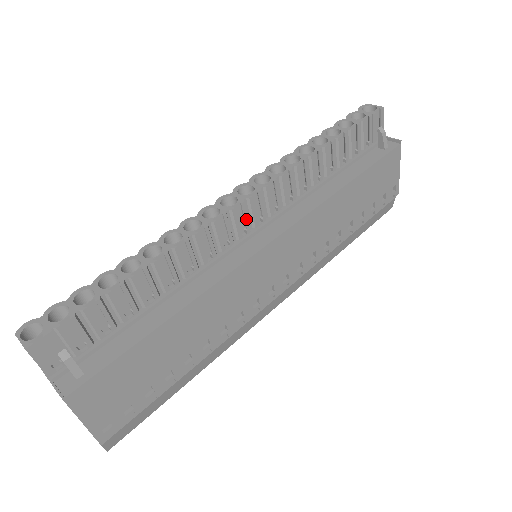
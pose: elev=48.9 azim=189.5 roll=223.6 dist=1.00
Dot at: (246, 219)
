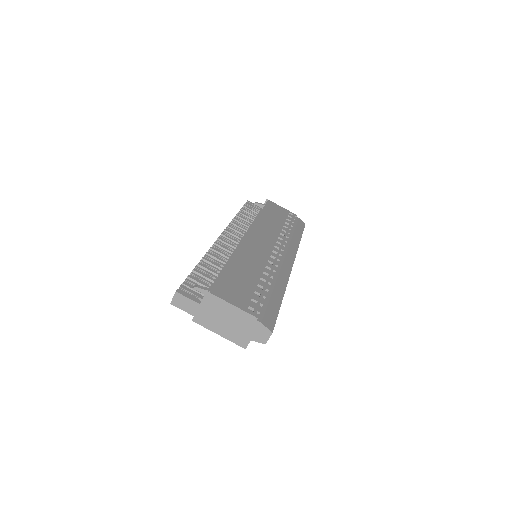
Dot at: (229, 241)
